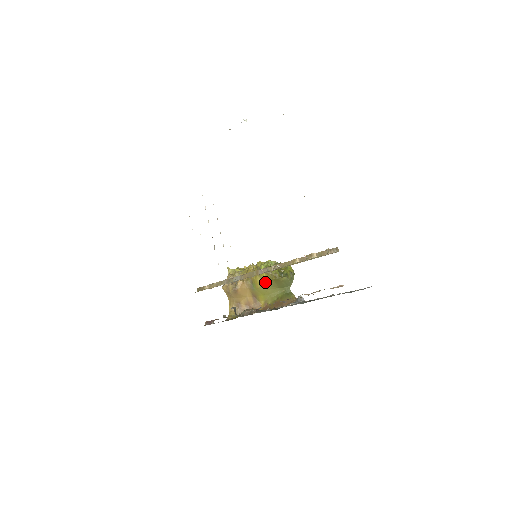
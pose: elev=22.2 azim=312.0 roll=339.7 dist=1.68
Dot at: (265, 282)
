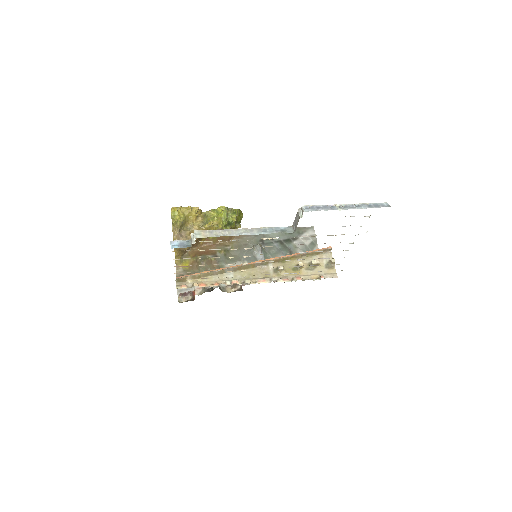
Dot at: occluded
